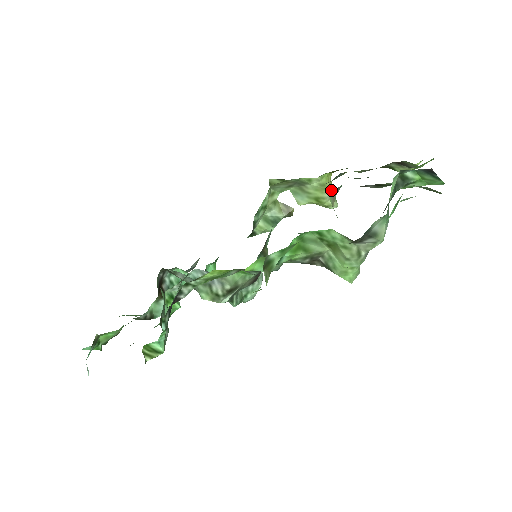
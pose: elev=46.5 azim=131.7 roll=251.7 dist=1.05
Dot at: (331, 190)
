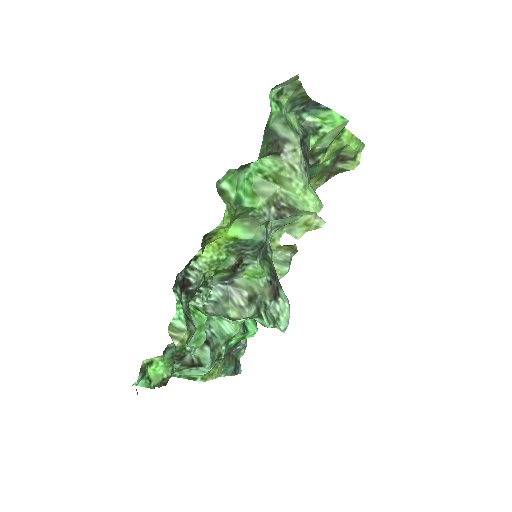
Dot at: occluded
